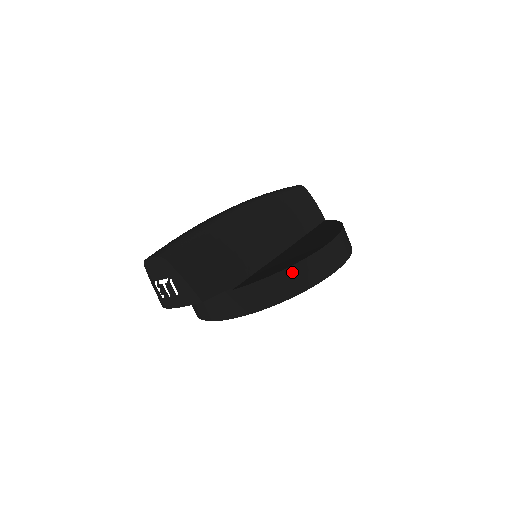
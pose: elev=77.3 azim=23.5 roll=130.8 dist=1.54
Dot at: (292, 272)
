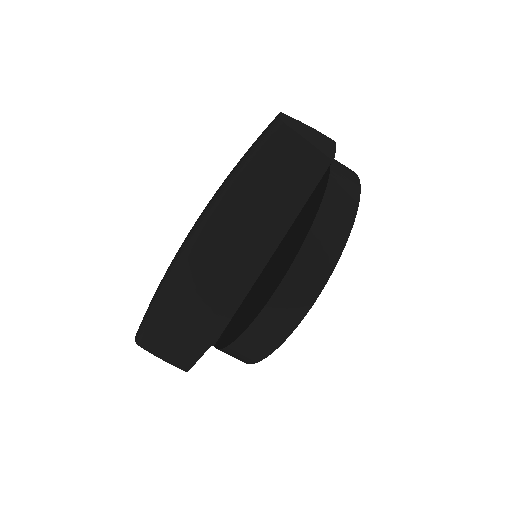
Dot at: (242, 344)
